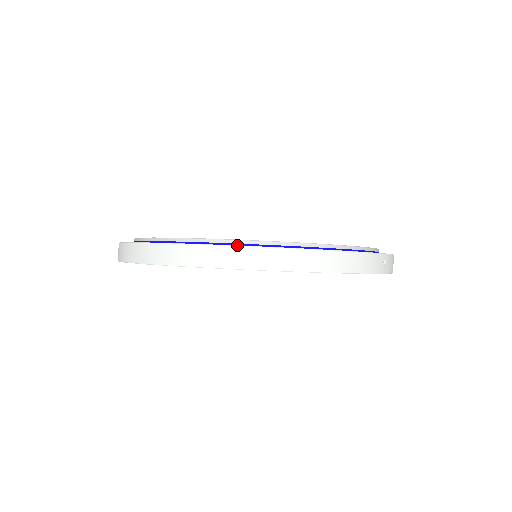
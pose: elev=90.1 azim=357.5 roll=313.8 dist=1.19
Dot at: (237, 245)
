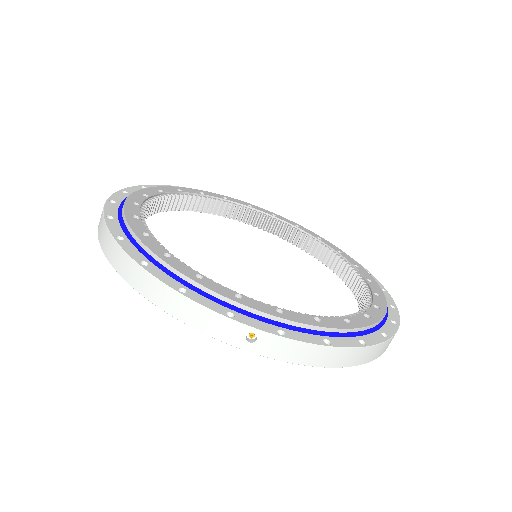
Dot at: (107, 226)
